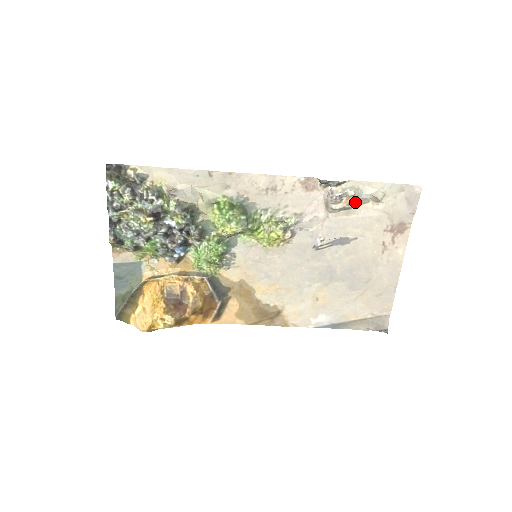
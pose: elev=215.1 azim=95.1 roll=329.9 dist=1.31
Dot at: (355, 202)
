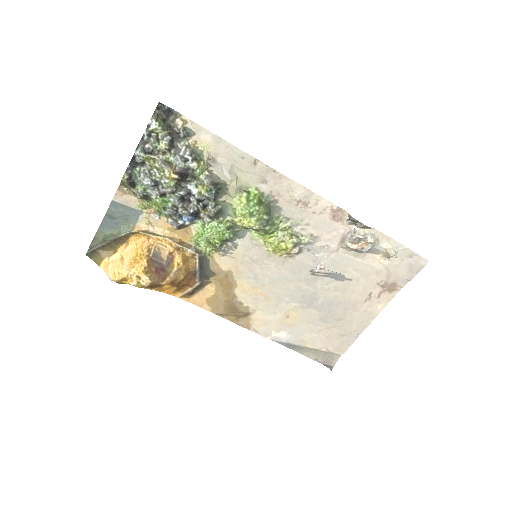
Dot at: (368, 249)
